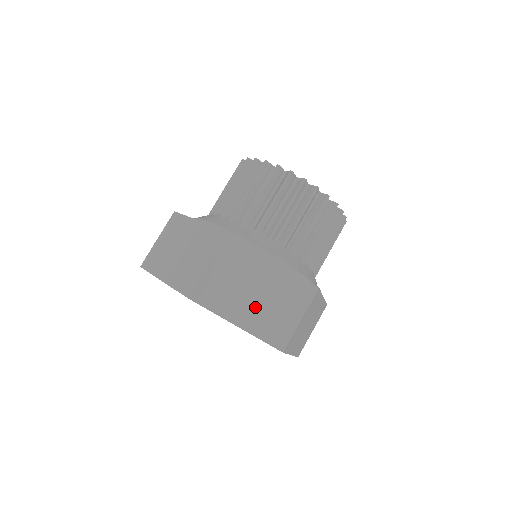
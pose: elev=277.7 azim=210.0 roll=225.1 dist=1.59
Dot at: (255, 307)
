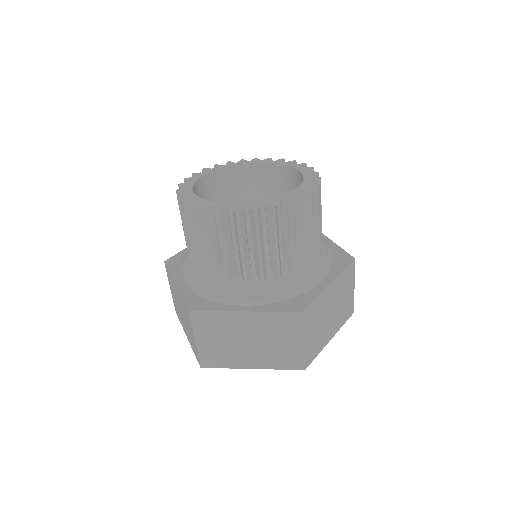
Dot at: (334, 318)
